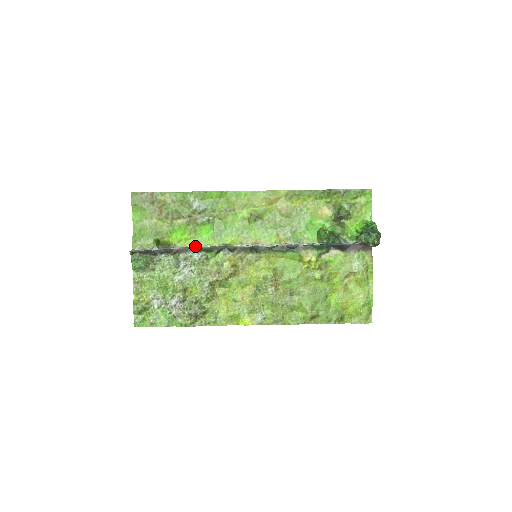
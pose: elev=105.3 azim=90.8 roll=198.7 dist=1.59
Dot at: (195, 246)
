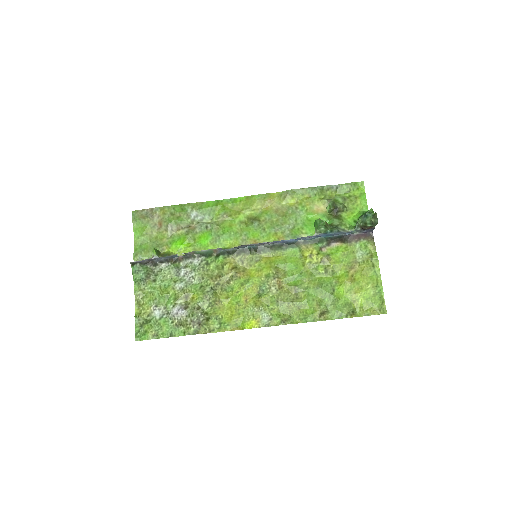
Dot at: occluded
